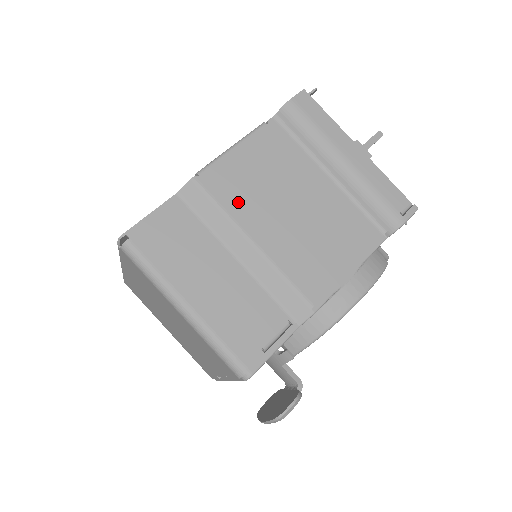
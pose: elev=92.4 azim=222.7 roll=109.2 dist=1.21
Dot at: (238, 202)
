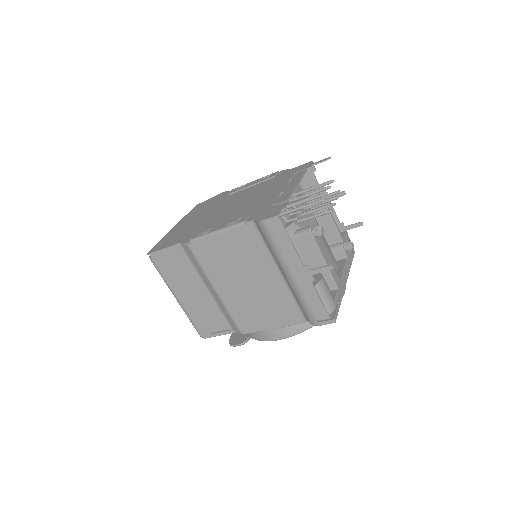
Dot at: (212, 267)
